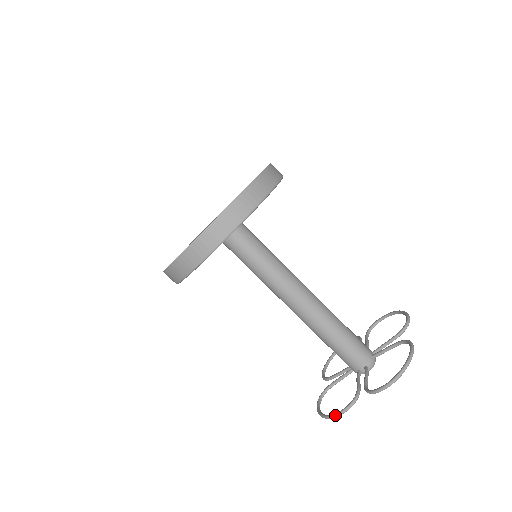
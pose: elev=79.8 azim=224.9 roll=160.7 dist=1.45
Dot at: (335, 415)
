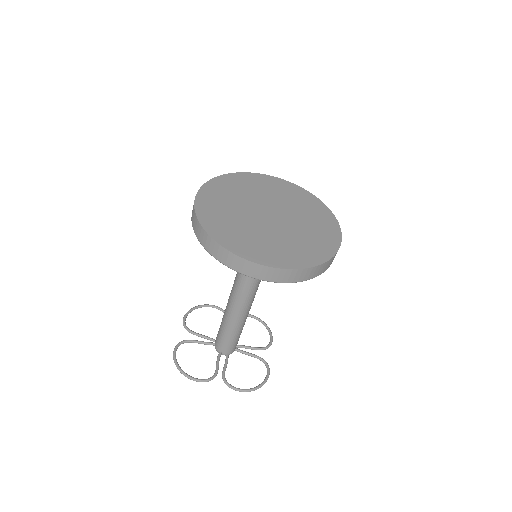
Dot at: (192, 379)
